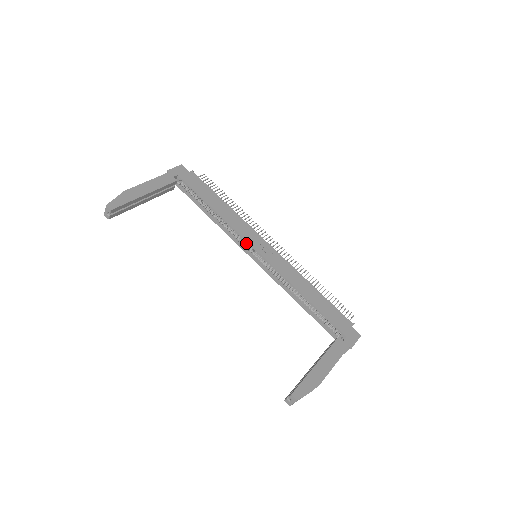
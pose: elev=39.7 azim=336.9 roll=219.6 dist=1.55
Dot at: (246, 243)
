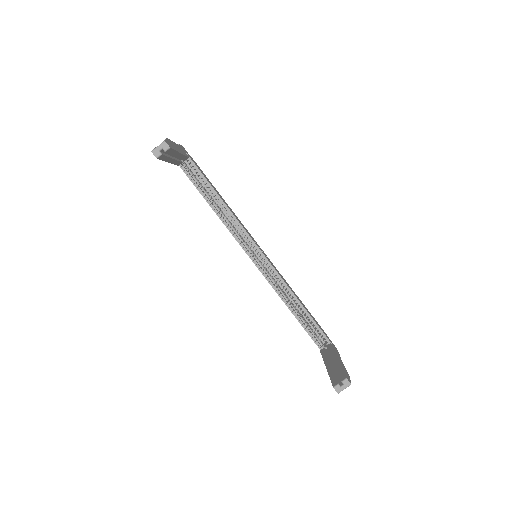
Dot at: (245, 242)
